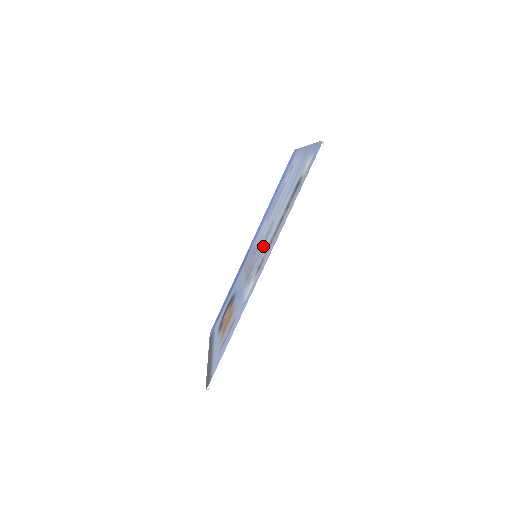
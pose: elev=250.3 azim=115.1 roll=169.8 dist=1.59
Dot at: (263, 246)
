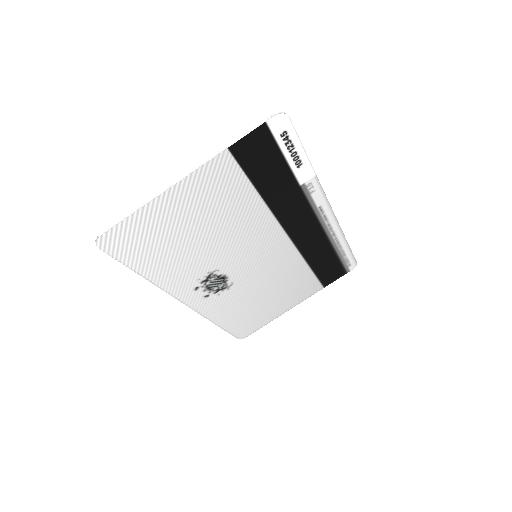
Dot at: (284, 247)
